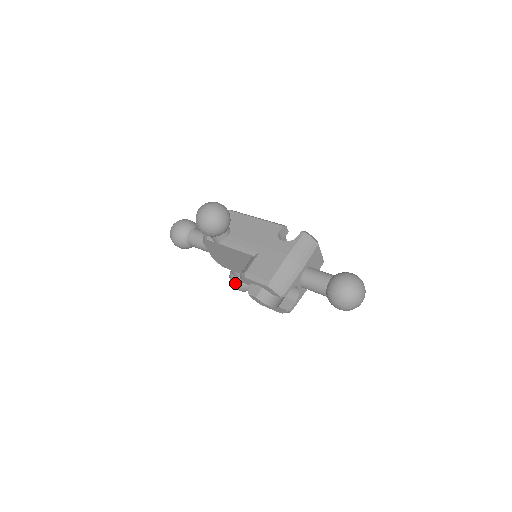
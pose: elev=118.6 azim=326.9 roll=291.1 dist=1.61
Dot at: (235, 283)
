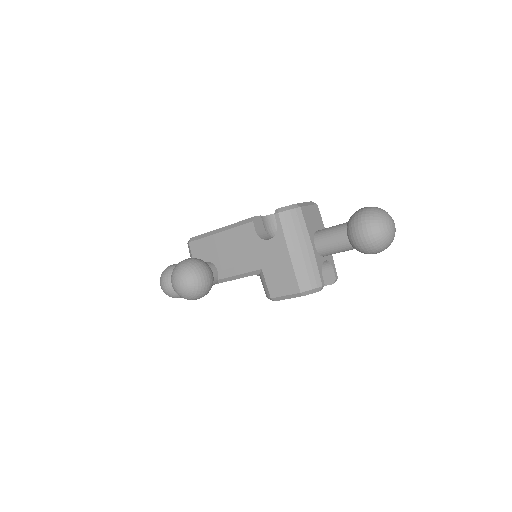
Dot at: occluded
